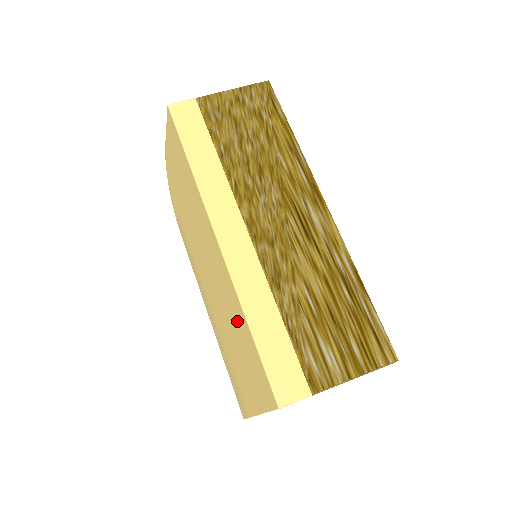
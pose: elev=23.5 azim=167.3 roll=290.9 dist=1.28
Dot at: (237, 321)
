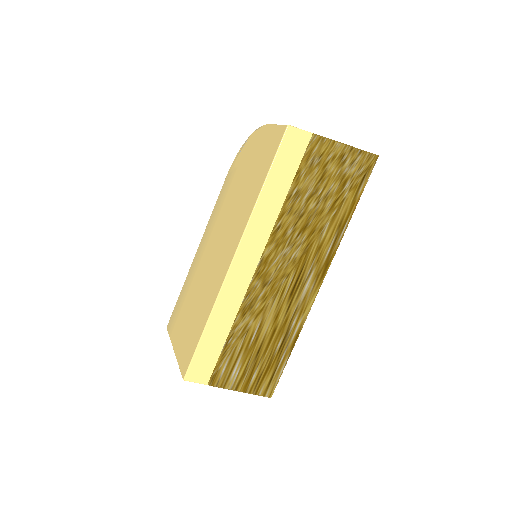
Dot at: (204, 306)
